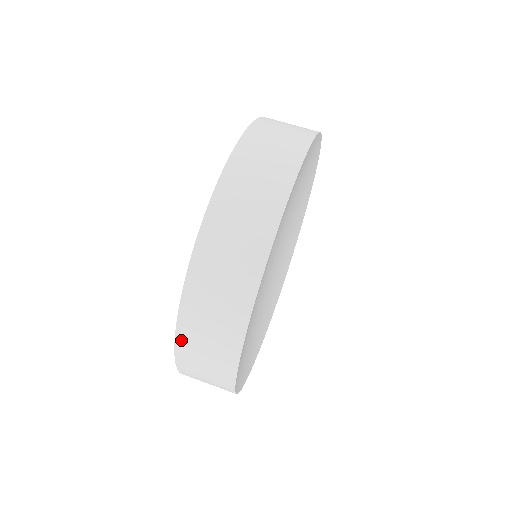
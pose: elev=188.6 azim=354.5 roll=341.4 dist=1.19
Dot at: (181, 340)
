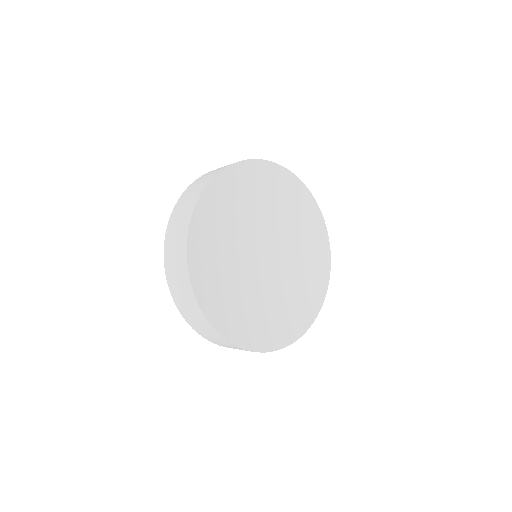
Dot at: (174, 296)
